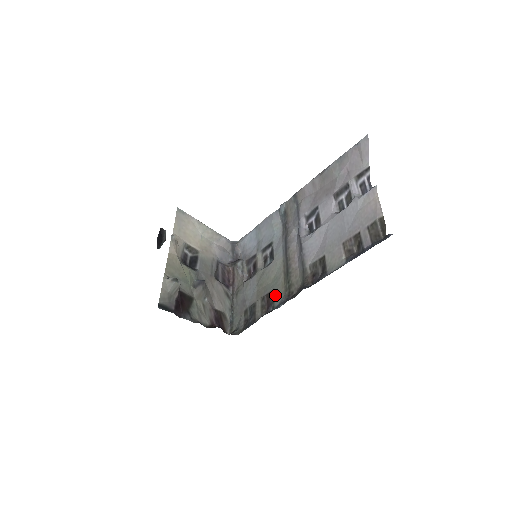
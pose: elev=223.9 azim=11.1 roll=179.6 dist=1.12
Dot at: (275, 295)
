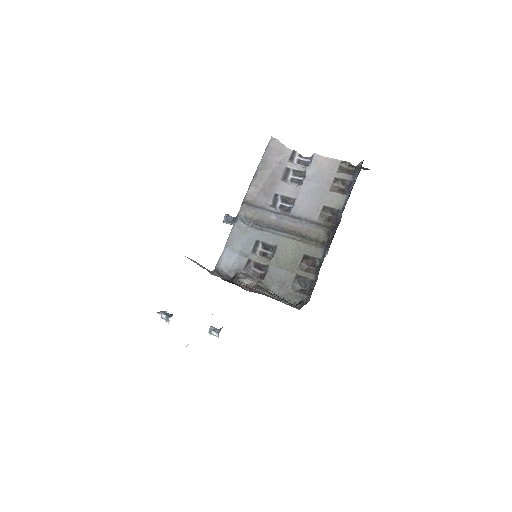
Dot at: (311, 255)
